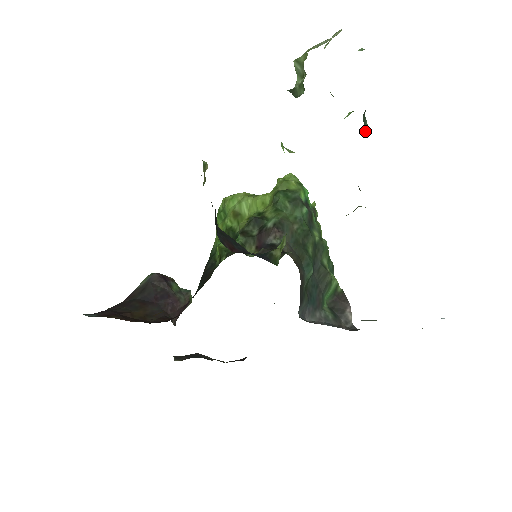
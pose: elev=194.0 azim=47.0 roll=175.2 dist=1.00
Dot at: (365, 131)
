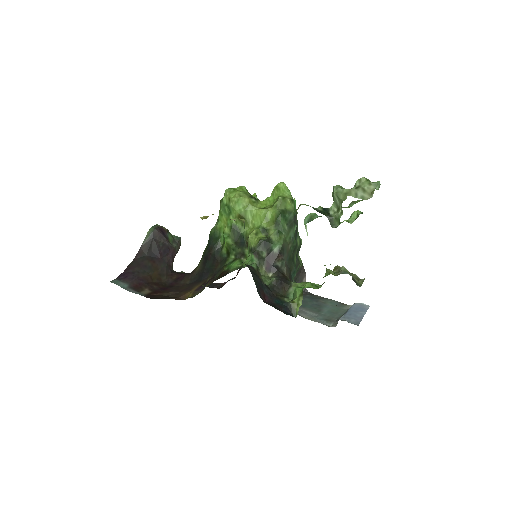
Dot at: occluded
